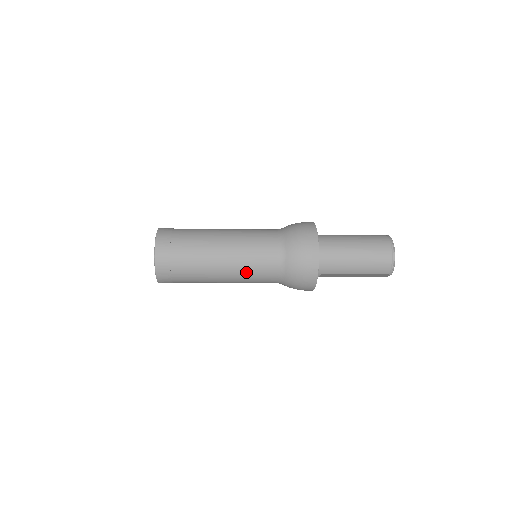
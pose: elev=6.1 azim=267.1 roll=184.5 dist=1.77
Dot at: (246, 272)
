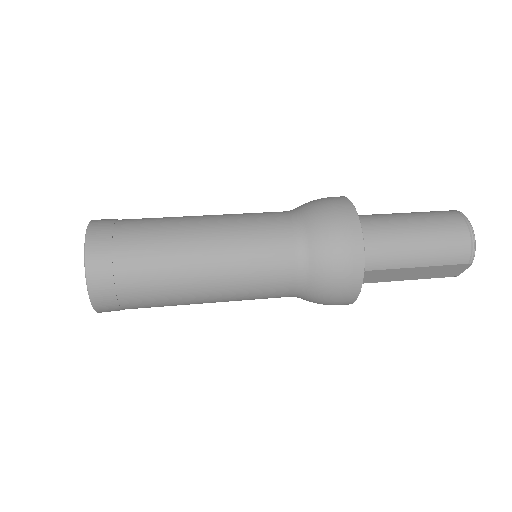
Dot at: (245, 272)
